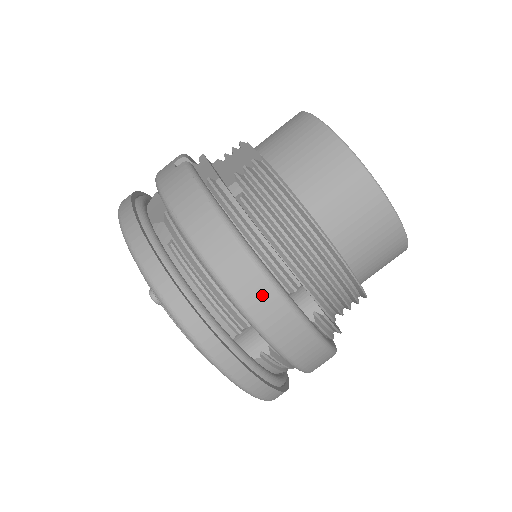
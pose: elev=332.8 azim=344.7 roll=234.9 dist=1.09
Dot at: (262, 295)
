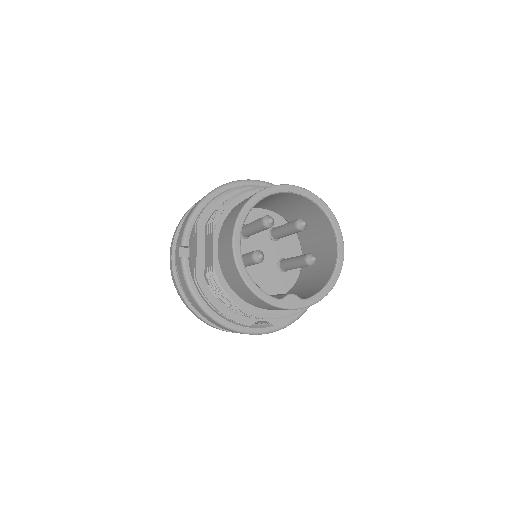
Dot at: occluded
